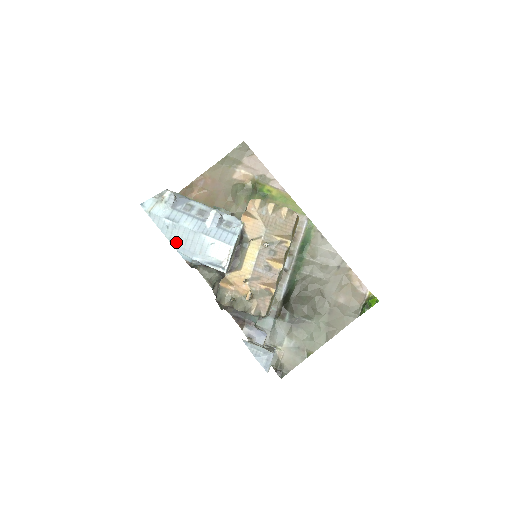
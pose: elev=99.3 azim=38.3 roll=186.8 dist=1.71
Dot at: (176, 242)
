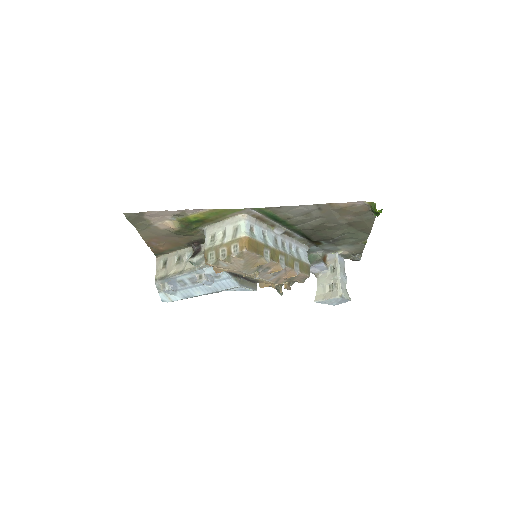
Dot at: occluded
